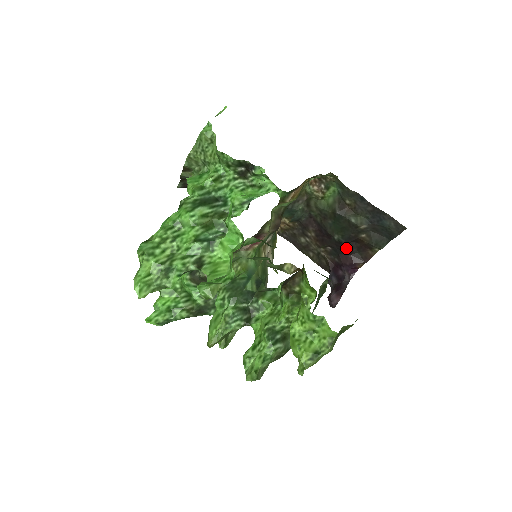
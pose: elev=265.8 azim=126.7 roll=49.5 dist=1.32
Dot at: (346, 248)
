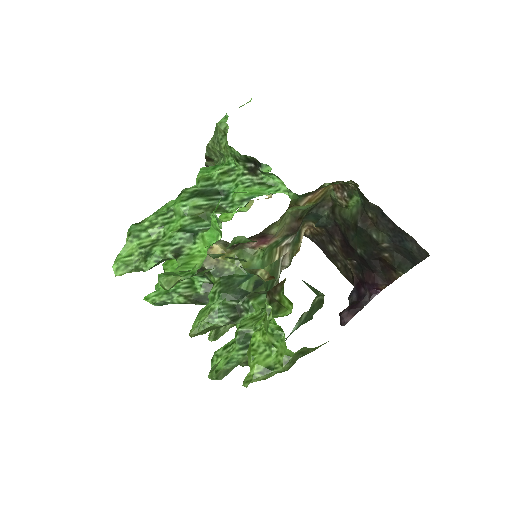
Dot at: (369, 265)
